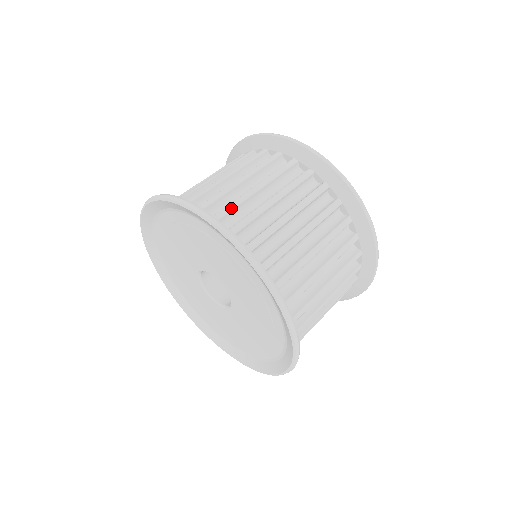
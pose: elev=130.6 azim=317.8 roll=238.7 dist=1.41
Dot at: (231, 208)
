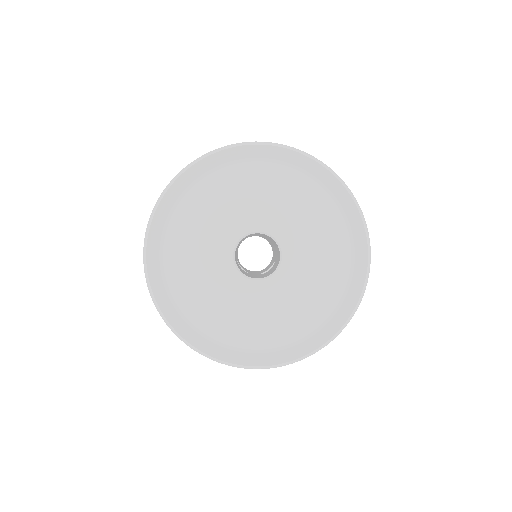
Dot at: occluded
